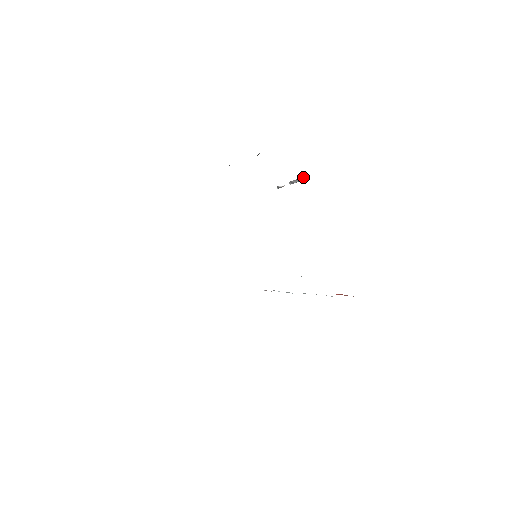
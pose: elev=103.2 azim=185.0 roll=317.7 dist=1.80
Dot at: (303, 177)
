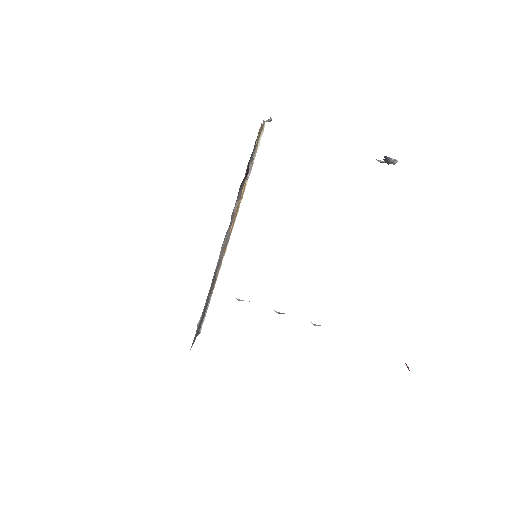
Dot at: (390, 160)
